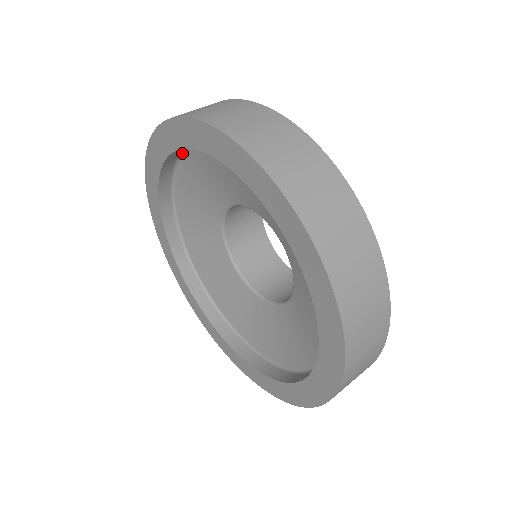
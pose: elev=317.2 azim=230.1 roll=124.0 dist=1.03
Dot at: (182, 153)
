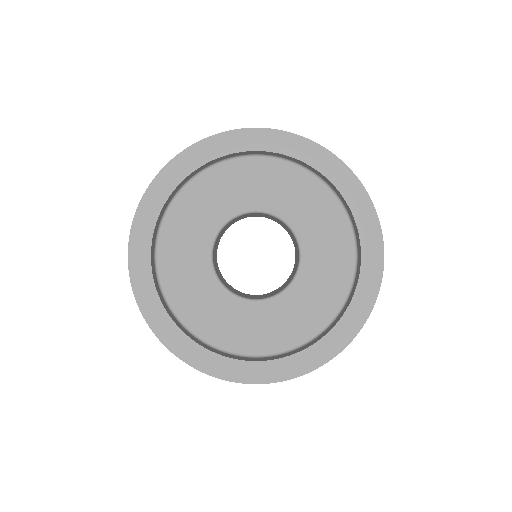
Dot at: (209, 166)
